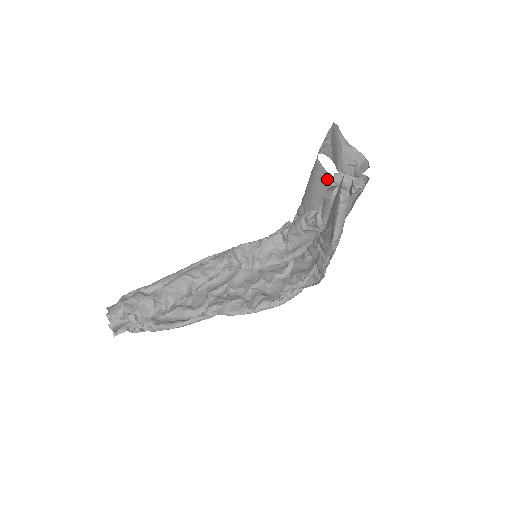
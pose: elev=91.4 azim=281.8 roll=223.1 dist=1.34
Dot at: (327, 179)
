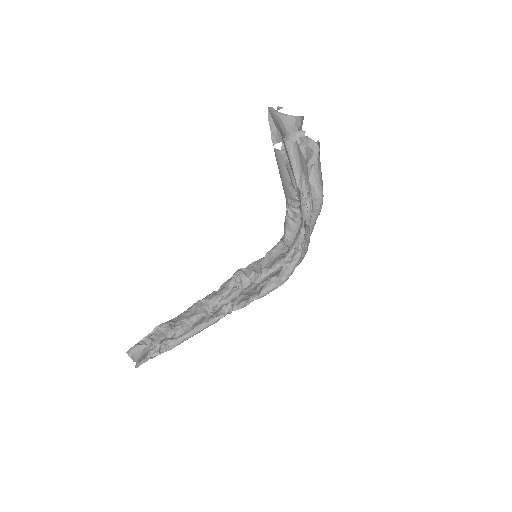
Dot at: occluded
